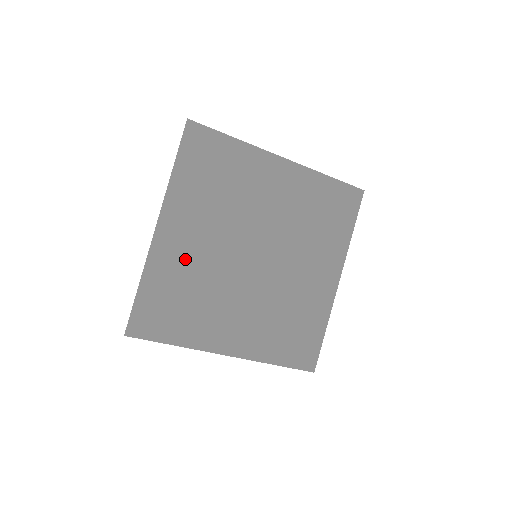
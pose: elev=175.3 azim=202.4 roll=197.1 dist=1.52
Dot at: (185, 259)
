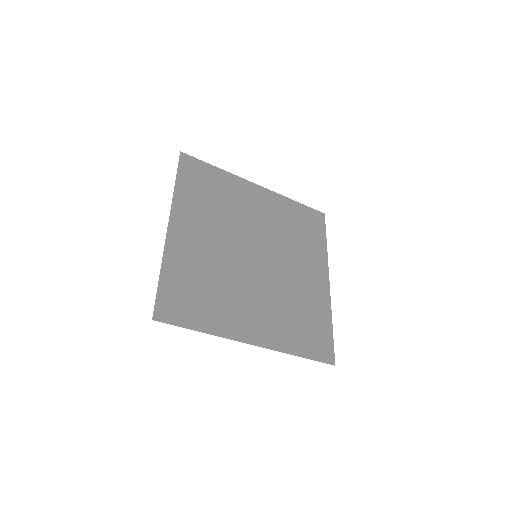
Dot at: (197, 254)
